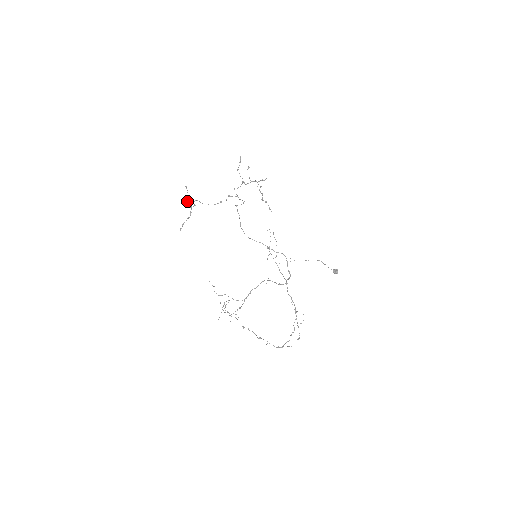
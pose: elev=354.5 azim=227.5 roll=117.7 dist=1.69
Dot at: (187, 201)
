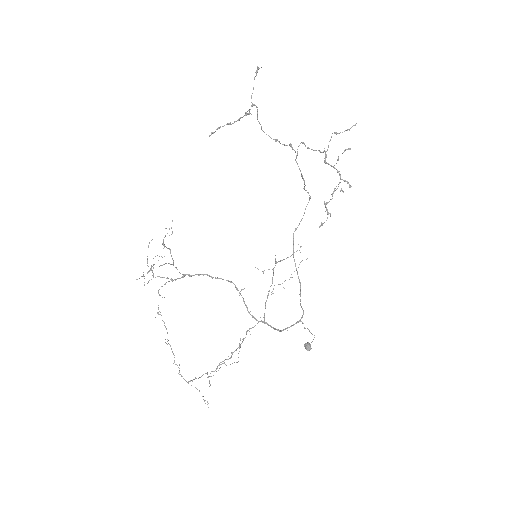
Dot at: (253, 104)
